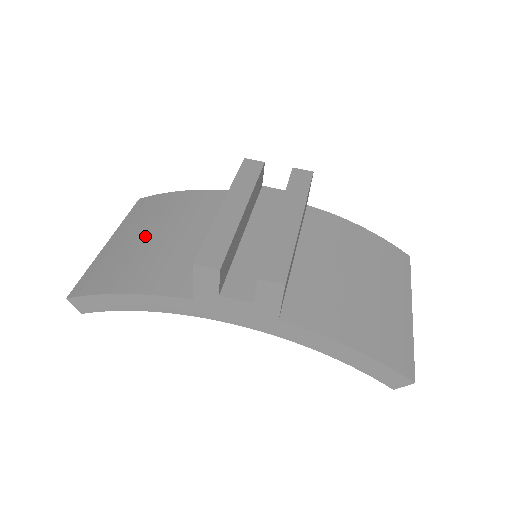
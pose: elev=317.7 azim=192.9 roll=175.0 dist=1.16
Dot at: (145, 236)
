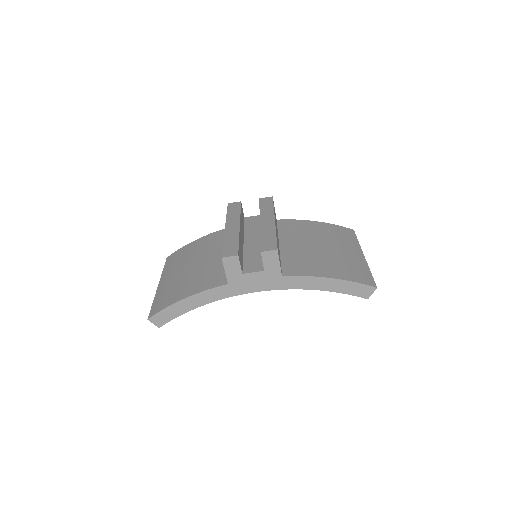
Dot at: (182, 270)
